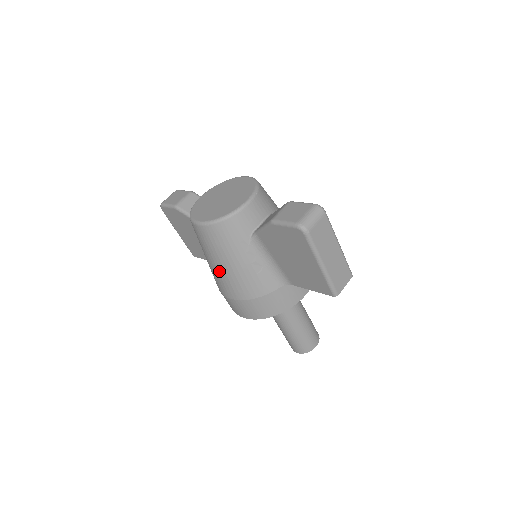
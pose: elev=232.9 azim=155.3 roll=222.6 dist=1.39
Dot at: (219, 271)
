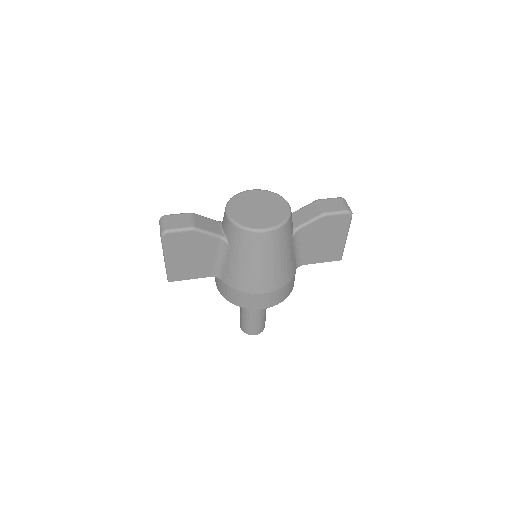
Dot at: (267, 270)
